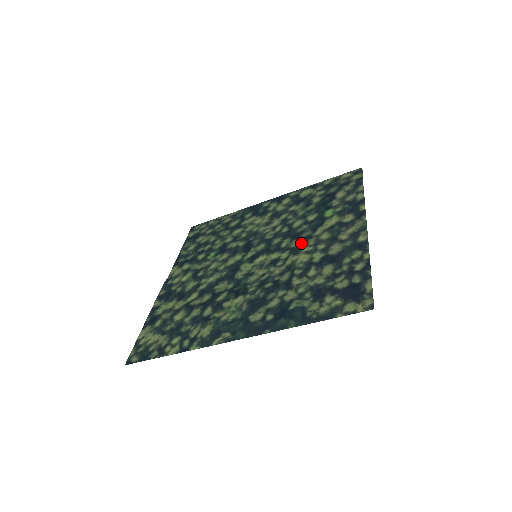
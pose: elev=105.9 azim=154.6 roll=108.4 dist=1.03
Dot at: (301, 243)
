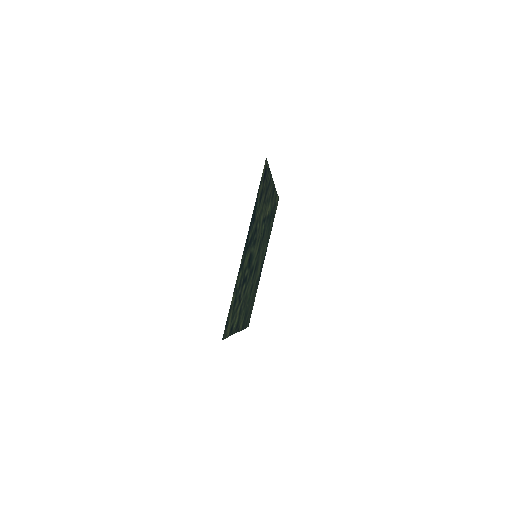
Dot at: (263, 222)
